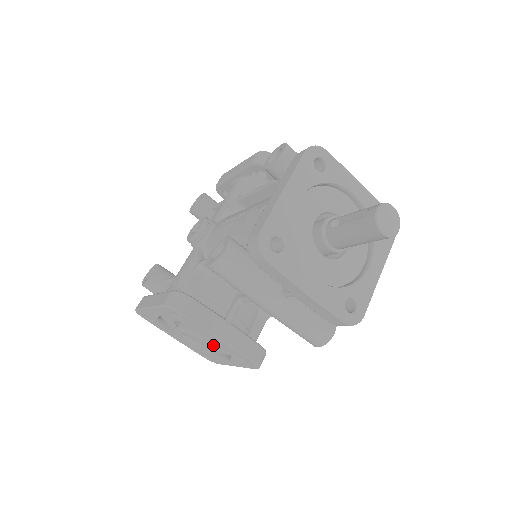
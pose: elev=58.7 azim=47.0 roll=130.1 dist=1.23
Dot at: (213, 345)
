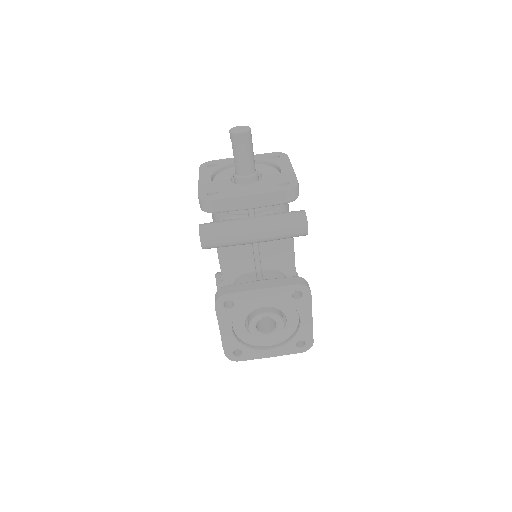
Dot at: (277, 313)
